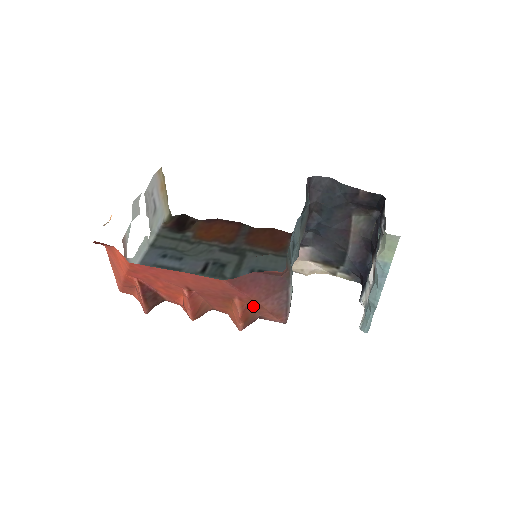
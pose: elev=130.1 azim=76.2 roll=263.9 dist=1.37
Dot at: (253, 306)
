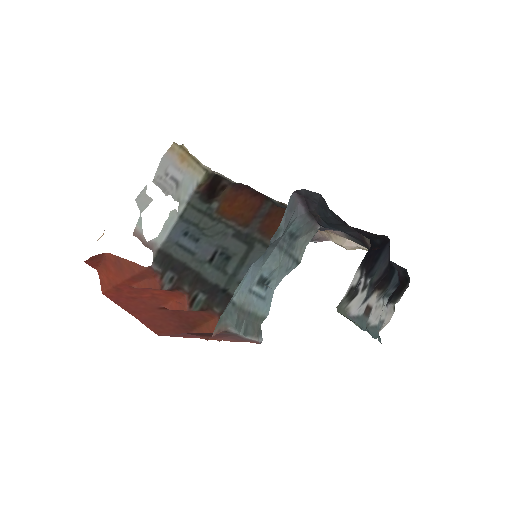
Dot at: occluded
